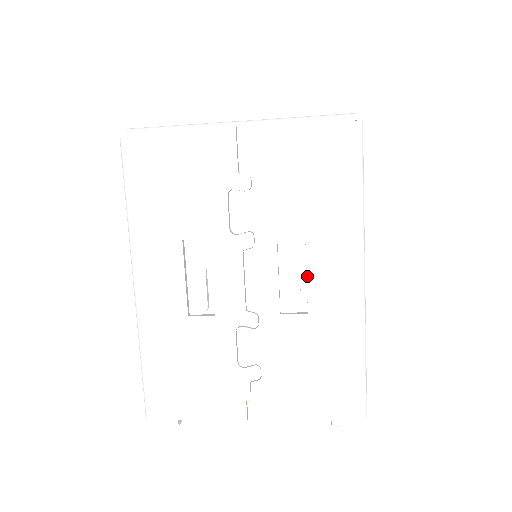
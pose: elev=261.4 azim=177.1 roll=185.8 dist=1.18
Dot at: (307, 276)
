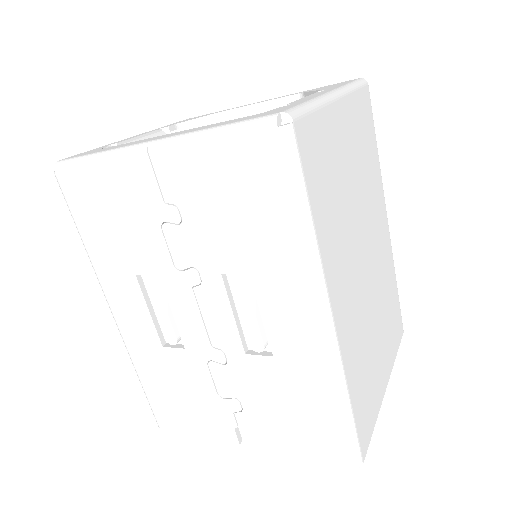
Dot at: (263, 317)
